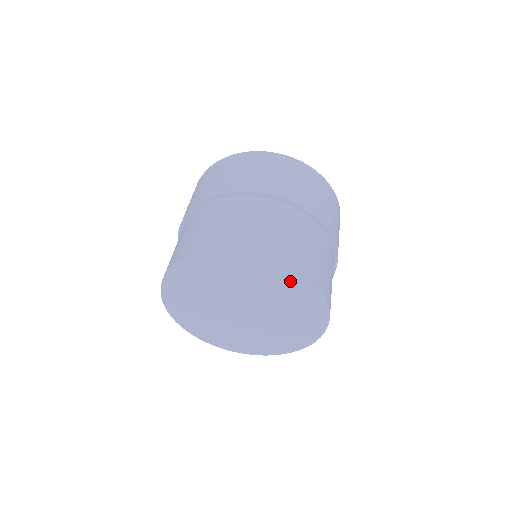
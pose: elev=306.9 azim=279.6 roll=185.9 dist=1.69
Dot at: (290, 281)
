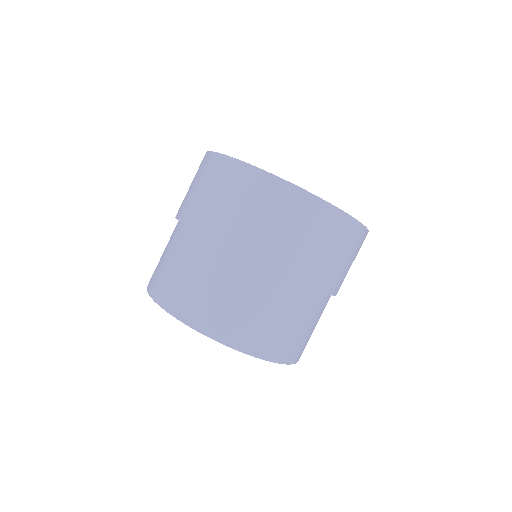
Dot at: occluded
